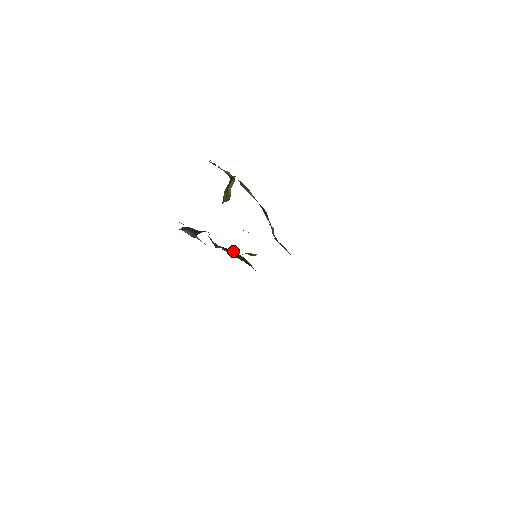
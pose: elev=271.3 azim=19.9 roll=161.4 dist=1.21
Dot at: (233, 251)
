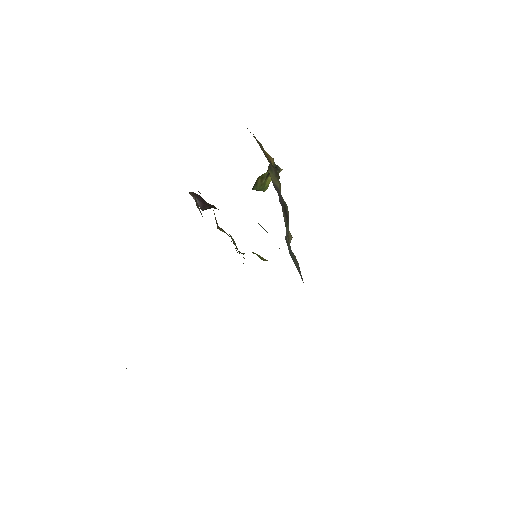
Dot at: occluded
